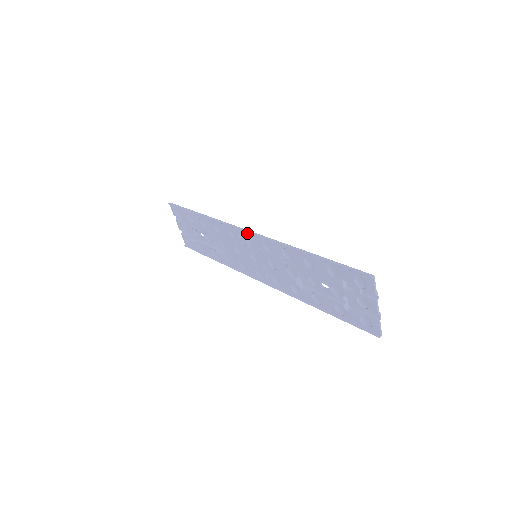
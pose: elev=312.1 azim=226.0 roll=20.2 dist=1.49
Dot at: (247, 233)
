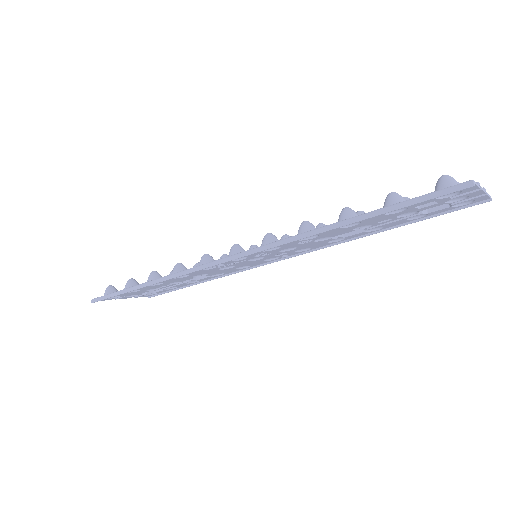
Dot at: (231, 259)
